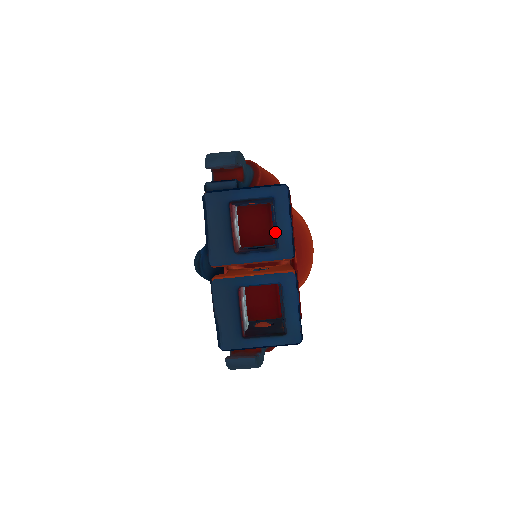
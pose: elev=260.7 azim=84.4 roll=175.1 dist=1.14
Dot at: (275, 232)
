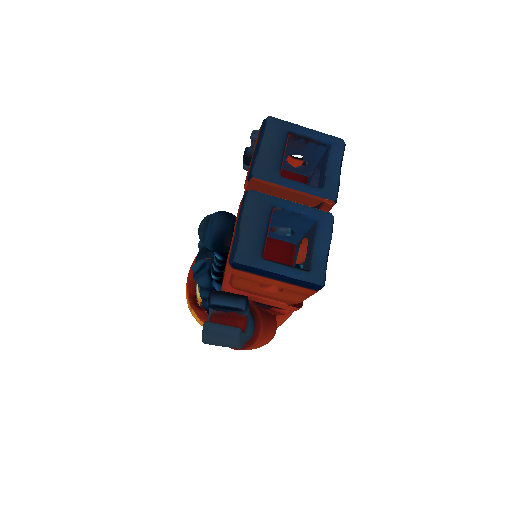
Dot at: occluded
